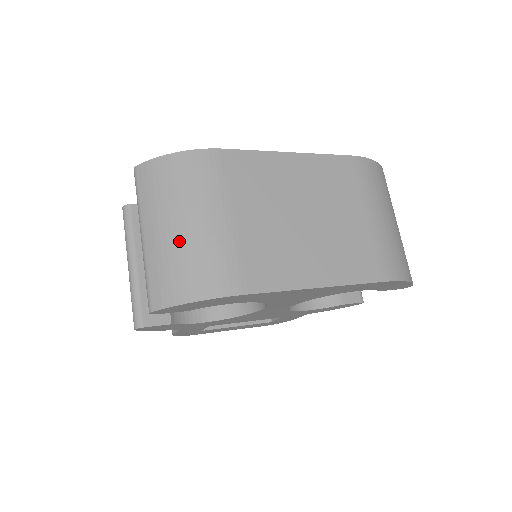
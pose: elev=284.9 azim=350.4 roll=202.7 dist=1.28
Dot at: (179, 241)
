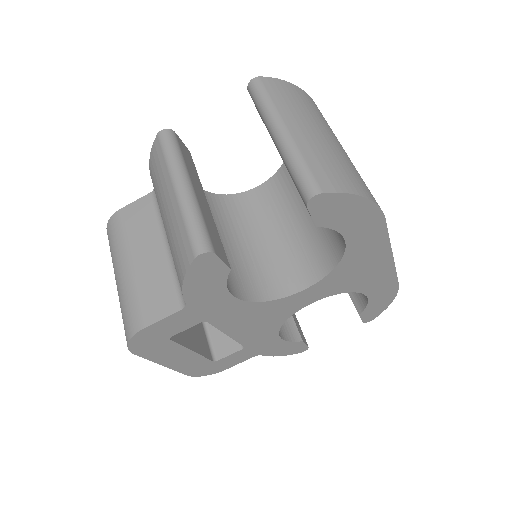
Dot at: (330, 146)
